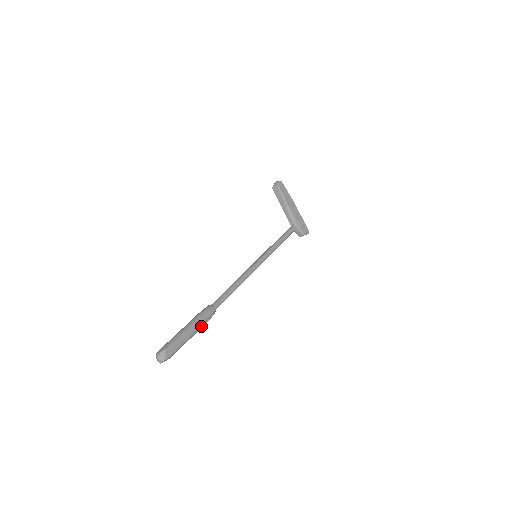
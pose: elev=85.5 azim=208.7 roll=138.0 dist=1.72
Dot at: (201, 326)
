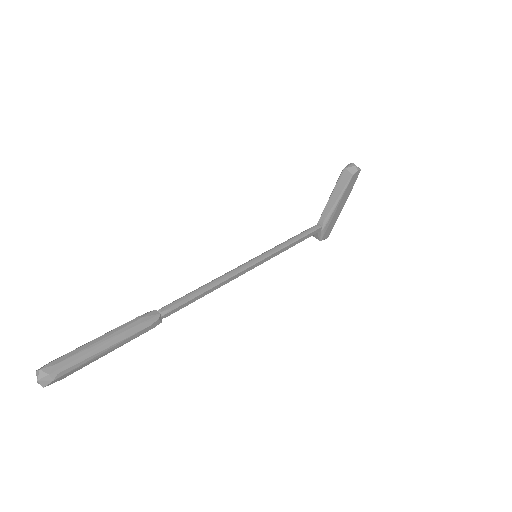
Dot at: (127, 342)
